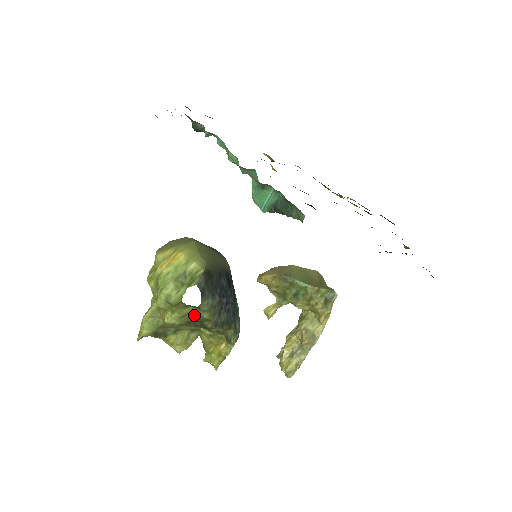
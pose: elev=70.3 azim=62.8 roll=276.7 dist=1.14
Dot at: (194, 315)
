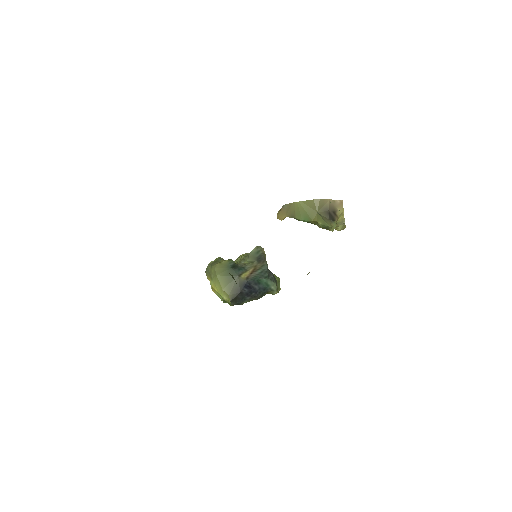
Dot at: occluded
